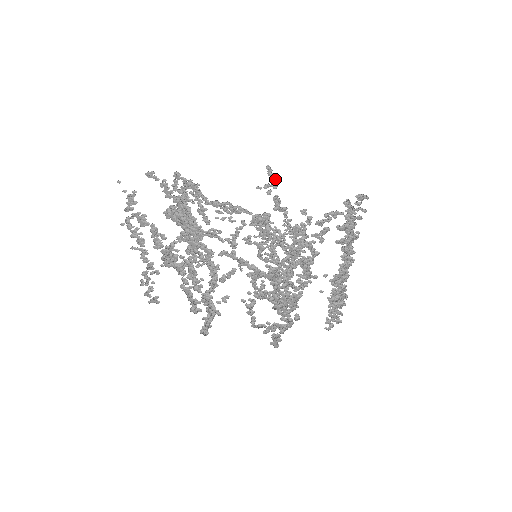
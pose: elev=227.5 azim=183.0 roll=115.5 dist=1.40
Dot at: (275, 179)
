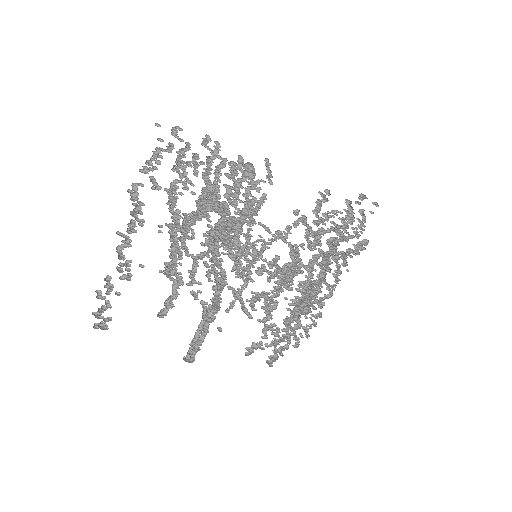
Dot at: (269, 175)
